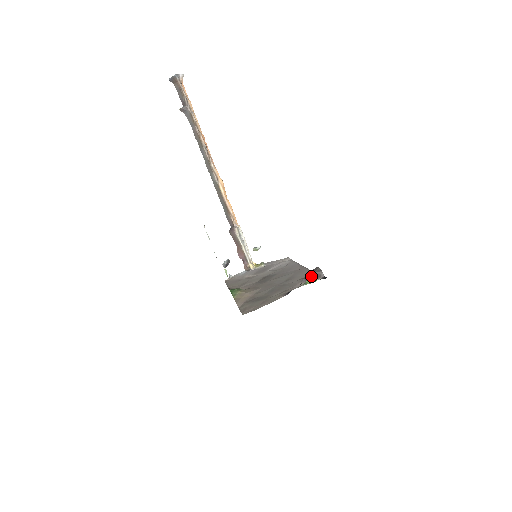
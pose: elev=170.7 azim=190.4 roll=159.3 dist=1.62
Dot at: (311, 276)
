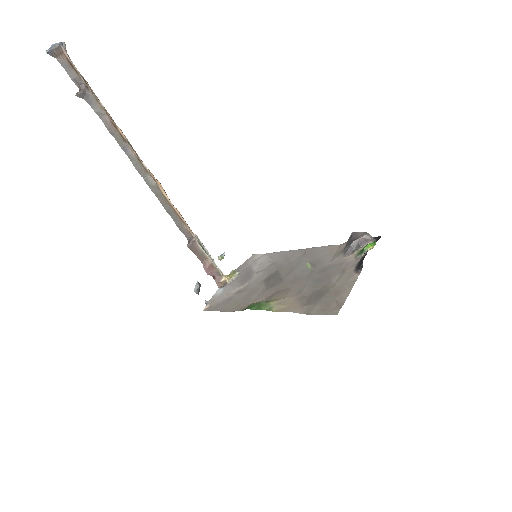
Dot at: (357, 244)
